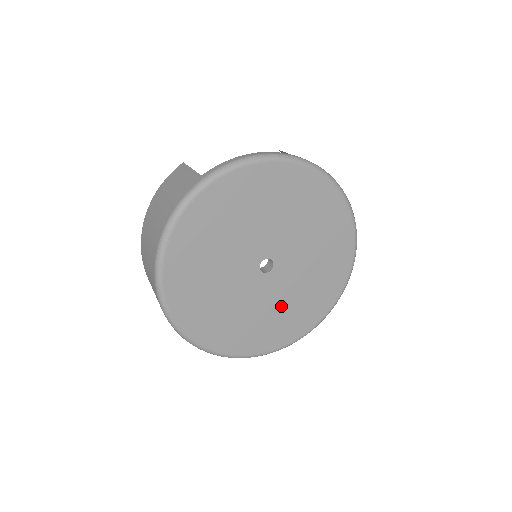
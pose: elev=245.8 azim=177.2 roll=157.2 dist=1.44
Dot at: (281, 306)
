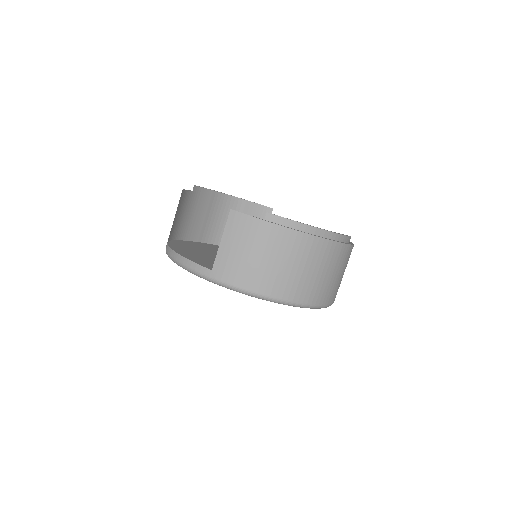
Dot at: occluded
